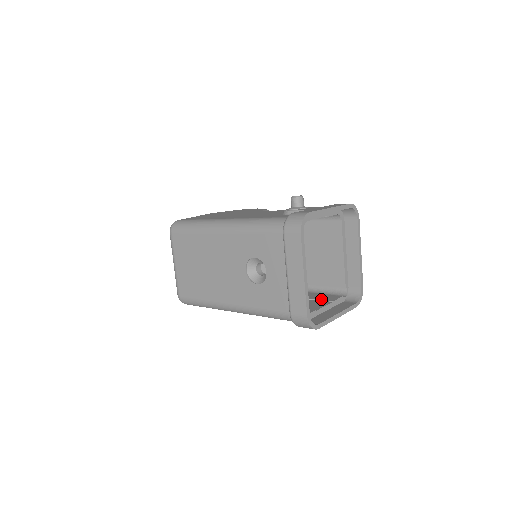
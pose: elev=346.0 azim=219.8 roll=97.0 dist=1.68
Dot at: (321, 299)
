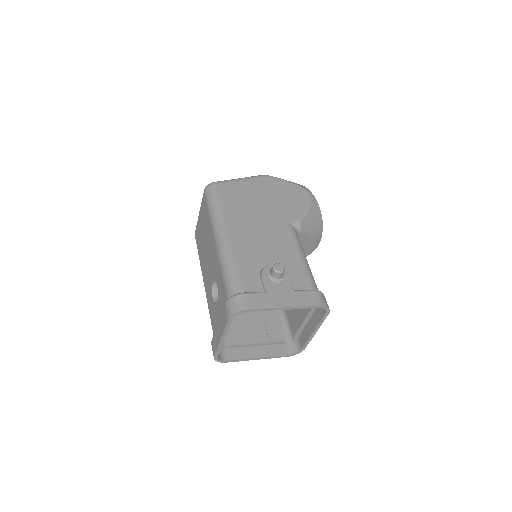
Dot at: (268, 331)
